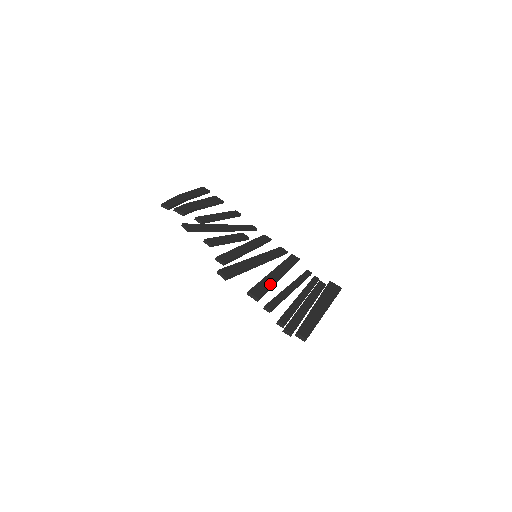
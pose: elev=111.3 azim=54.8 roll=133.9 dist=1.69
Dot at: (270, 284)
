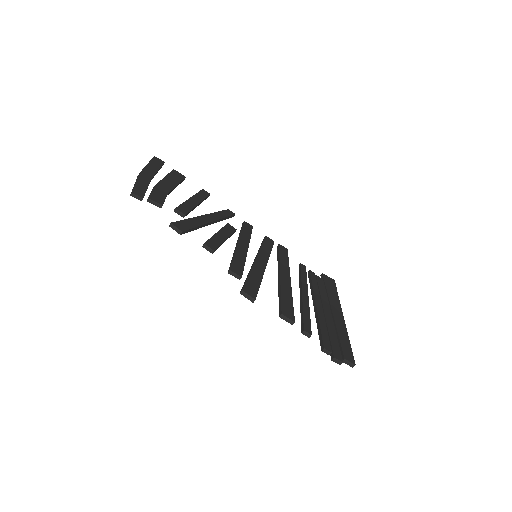
Dot at: (290, 295)
